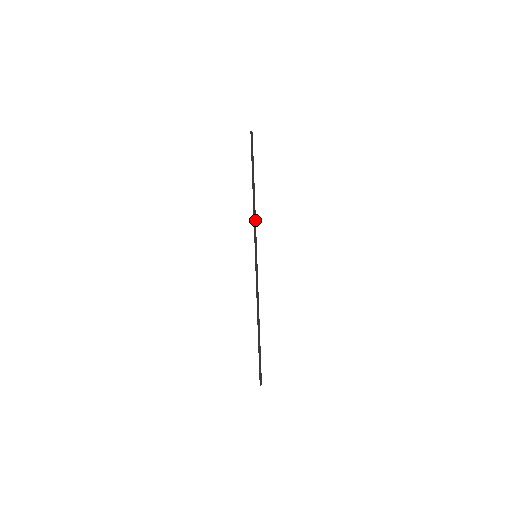
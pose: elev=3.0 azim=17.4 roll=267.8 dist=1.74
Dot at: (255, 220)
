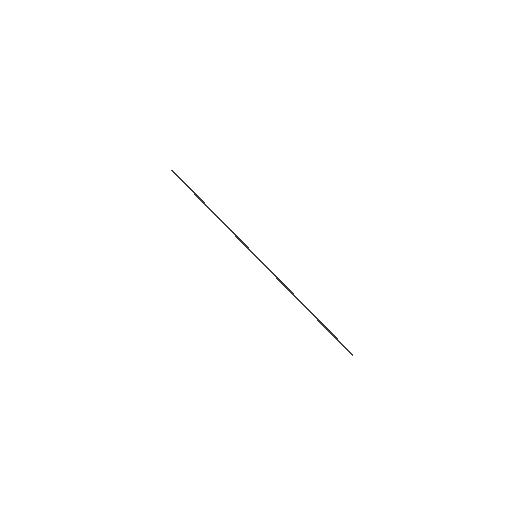
Dot at: (231, 231)
